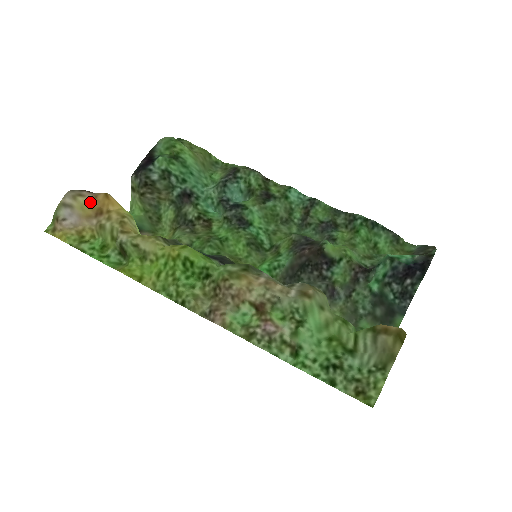
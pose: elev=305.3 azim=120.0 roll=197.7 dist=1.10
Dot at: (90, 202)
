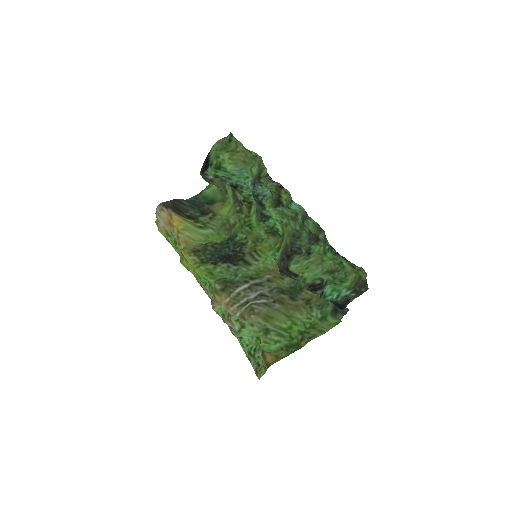
Dot at: (167, 216)
